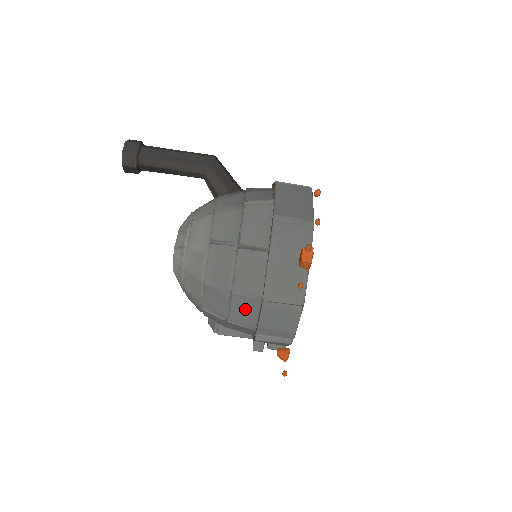
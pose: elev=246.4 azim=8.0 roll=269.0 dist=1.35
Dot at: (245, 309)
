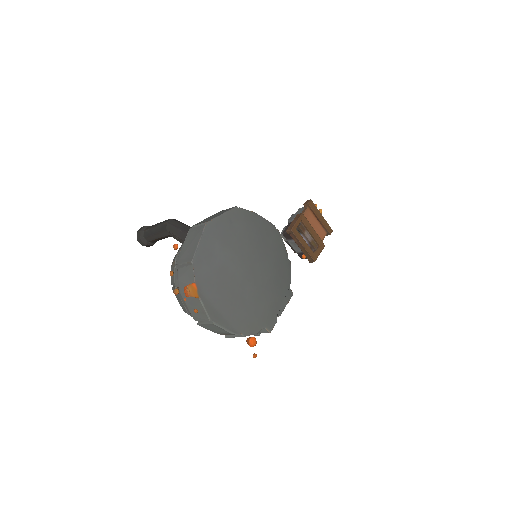
Dot at: occluded
